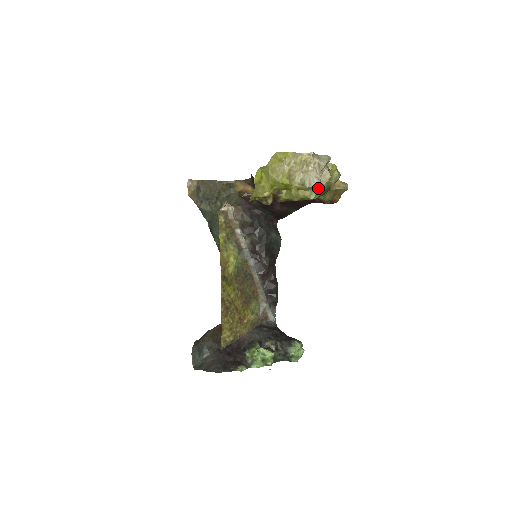
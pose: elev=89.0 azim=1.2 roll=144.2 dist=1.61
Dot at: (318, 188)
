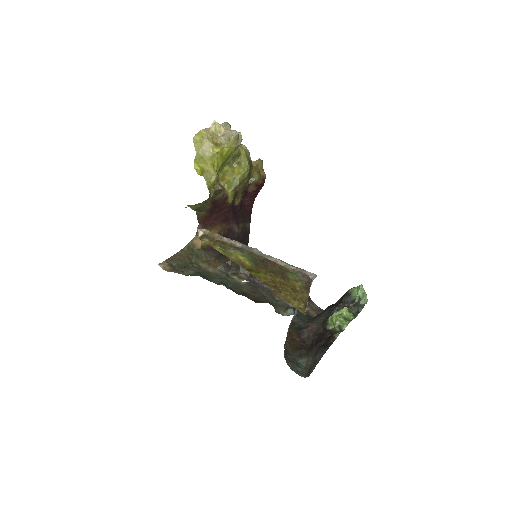
Dot at: occluded
